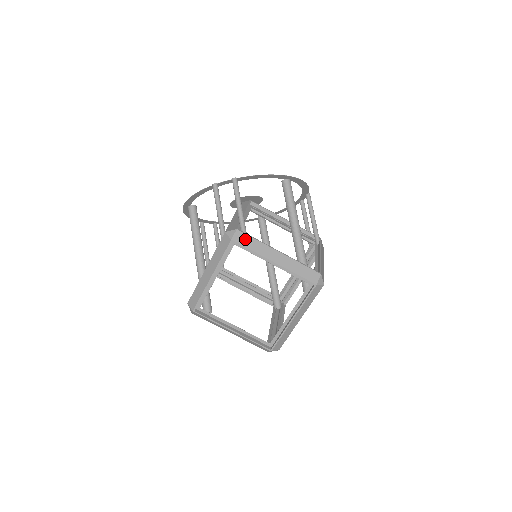
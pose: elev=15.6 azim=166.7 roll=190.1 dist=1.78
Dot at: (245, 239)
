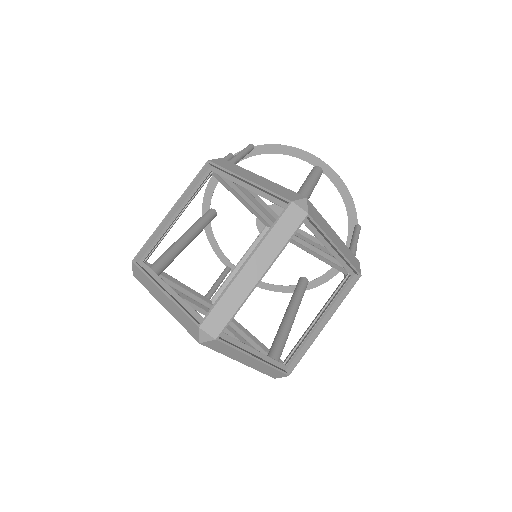
Dot at: (225, 163)
